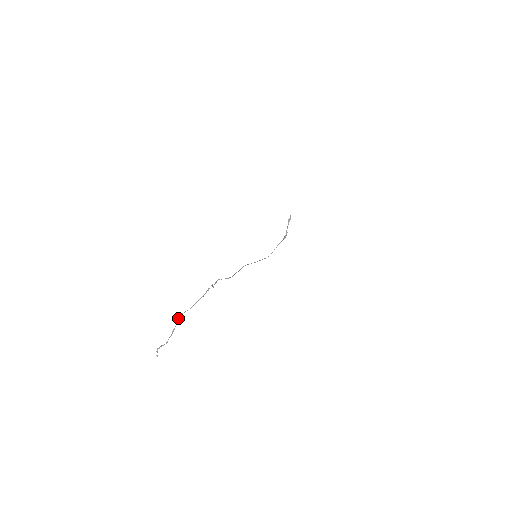
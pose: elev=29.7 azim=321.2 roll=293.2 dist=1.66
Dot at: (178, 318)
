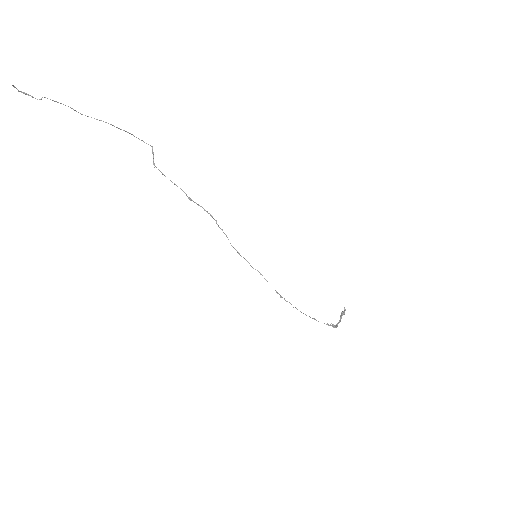
Dot at: (78, 112)
